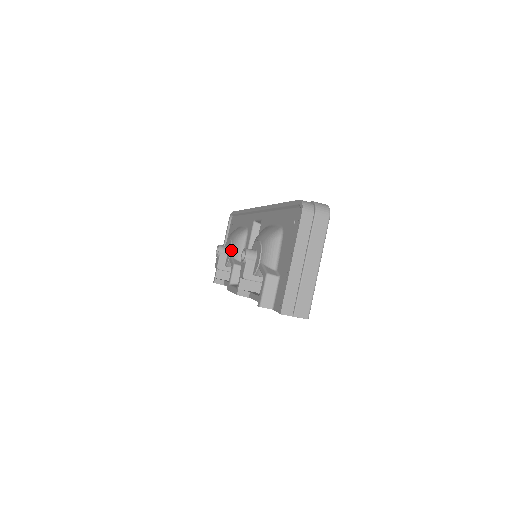
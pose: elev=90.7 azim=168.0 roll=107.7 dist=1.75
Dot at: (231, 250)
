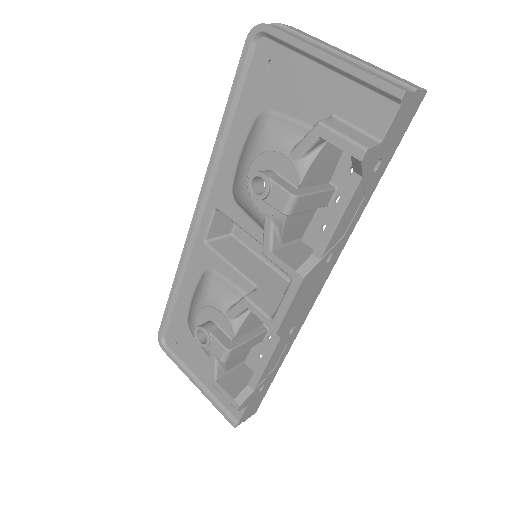
Dot at: (217, 308)
